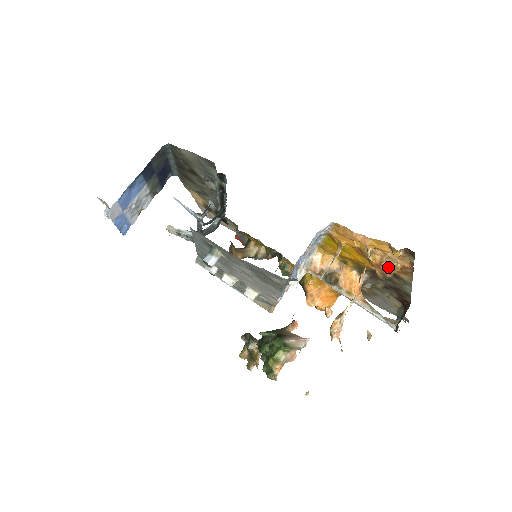
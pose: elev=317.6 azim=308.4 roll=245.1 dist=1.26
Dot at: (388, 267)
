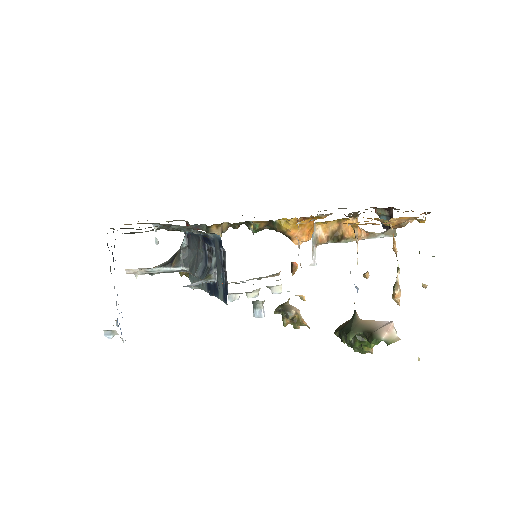
Dot at: (405, 222)
